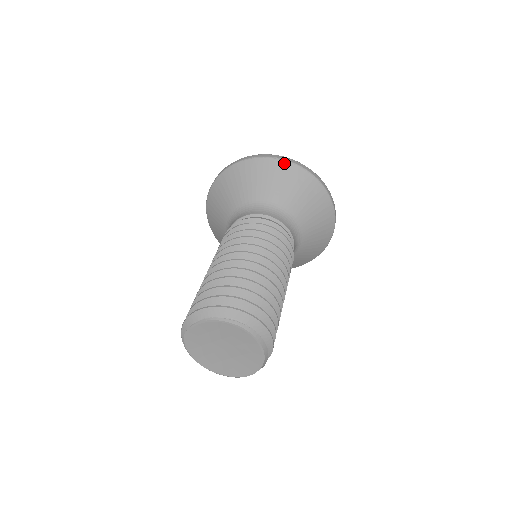
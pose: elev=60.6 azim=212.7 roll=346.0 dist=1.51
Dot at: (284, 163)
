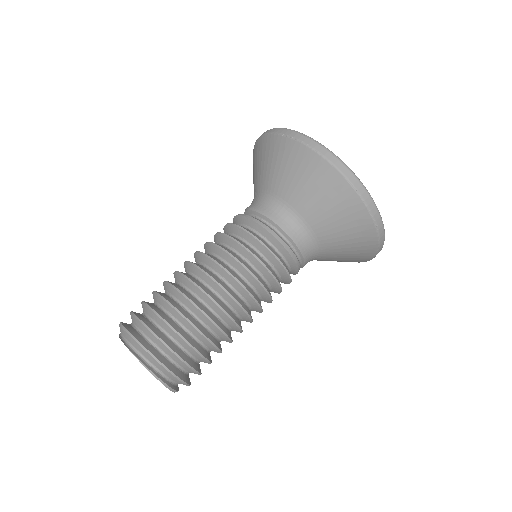
Dot at: (373, 229)
